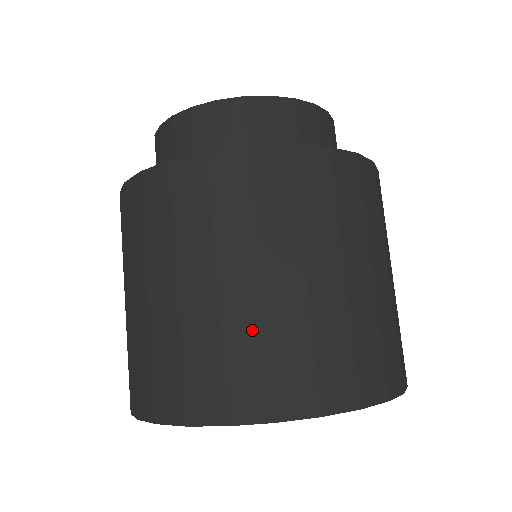
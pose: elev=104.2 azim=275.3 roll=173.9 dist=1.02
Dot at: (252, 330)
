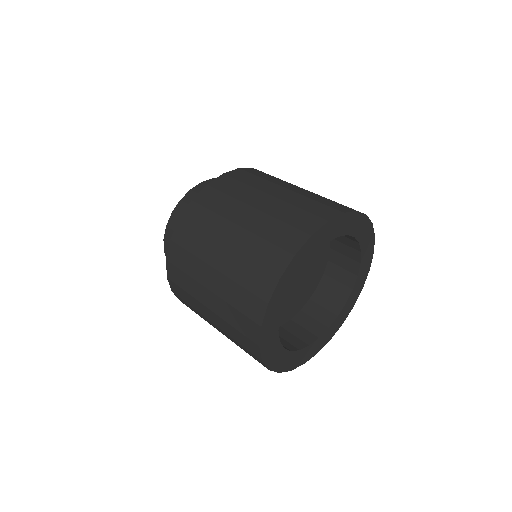
Dot at: (252, 242)
